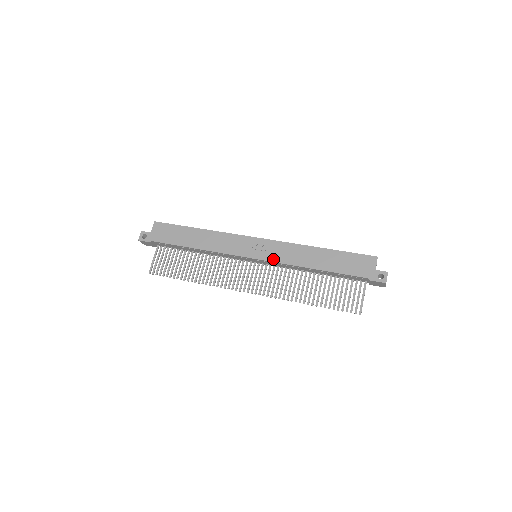
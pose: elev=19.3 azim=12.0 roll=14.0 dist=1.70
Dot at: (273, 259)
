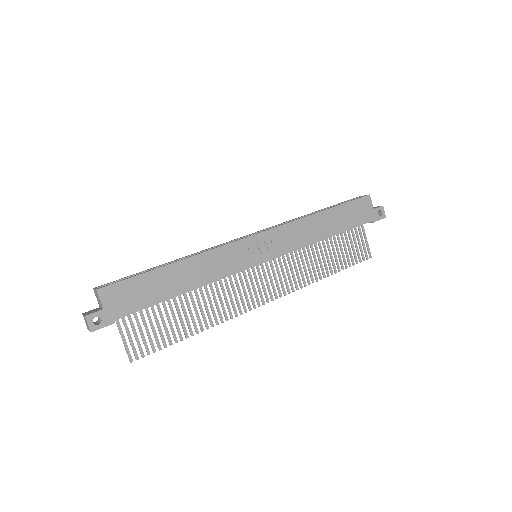
Dot at: (285, 251)
